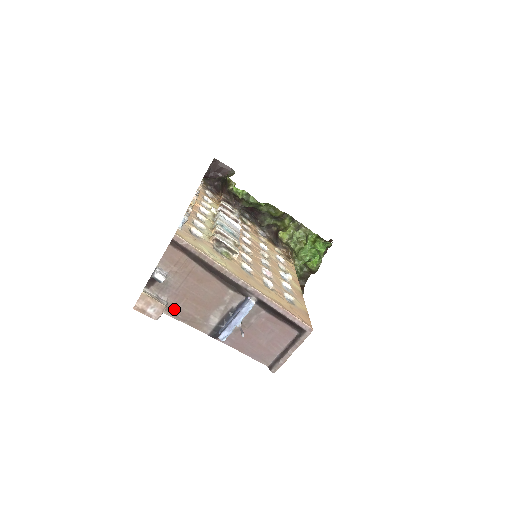
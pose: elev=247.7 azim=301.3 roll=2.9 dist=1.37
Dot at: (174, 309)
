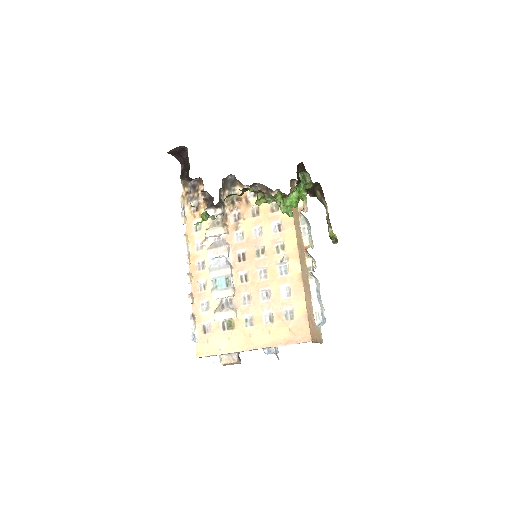
Dot at: occluded
